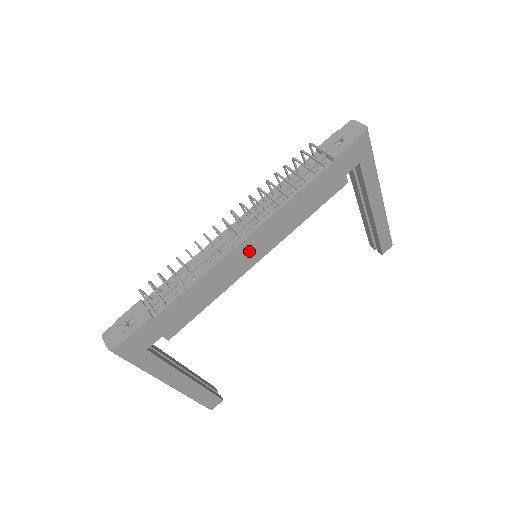
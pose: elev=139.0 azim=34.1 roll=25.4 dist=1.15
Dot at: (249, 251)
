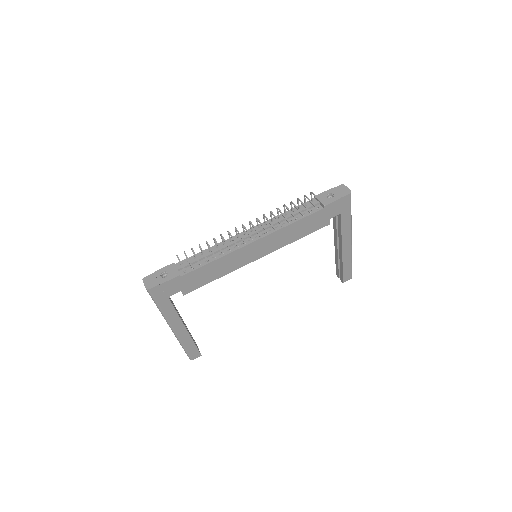
Dot at: (253, 251)
